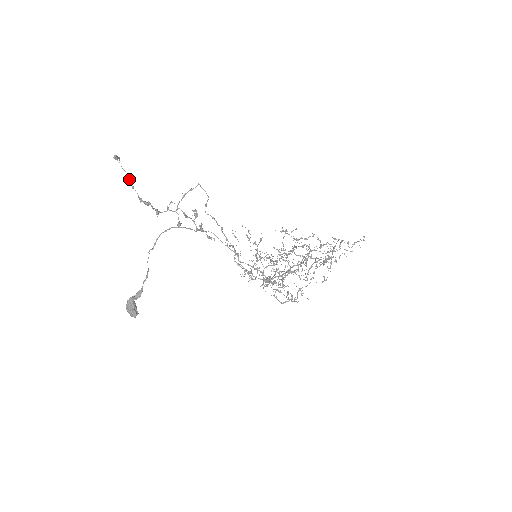
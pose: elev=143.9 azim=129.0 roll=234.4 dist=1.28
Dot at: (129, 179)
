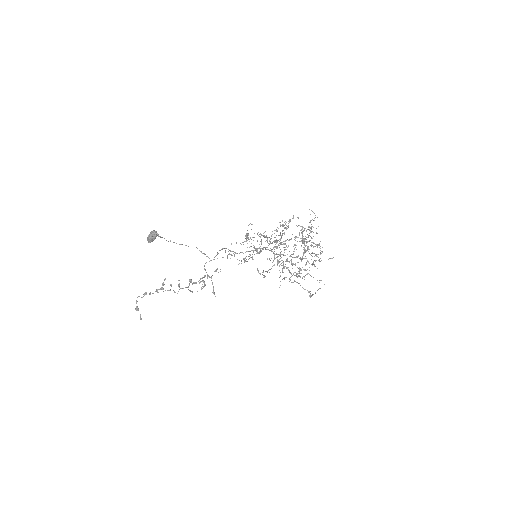
Dot at: (146, 293)
